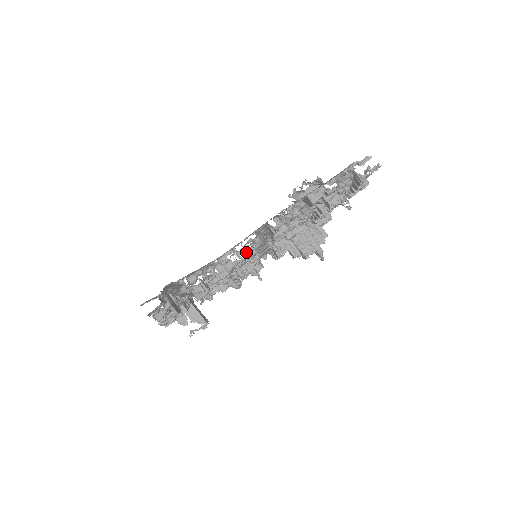
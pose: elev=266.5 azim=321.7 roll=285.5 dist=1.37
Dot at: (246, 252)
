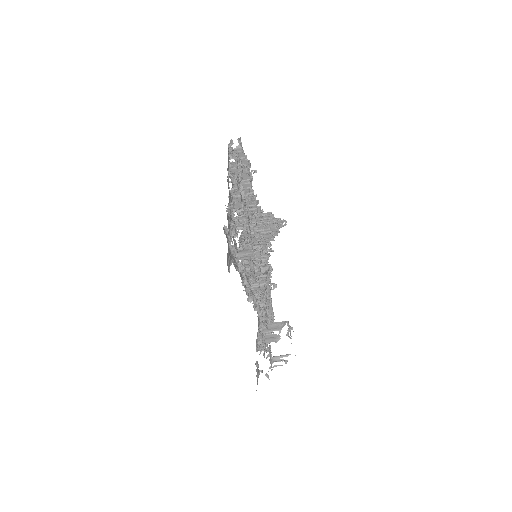
Dot at: occluded
